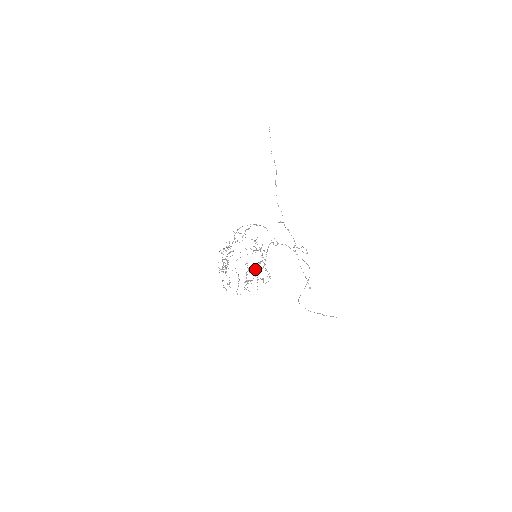
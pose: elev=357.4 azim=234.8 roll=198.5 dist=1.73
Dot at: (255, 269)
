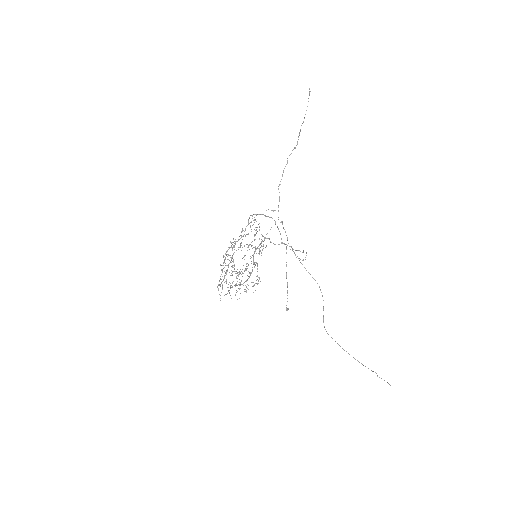
Dot at: occluded
